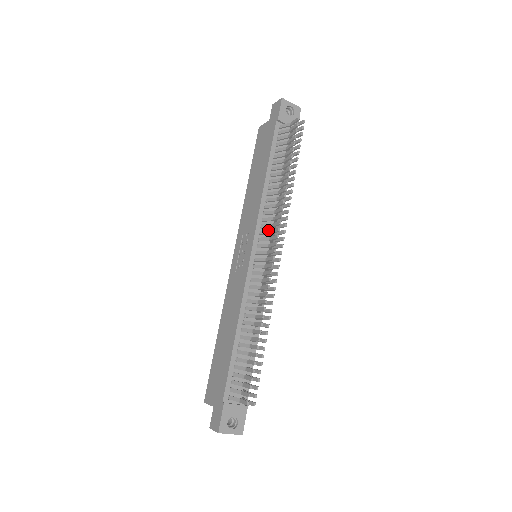
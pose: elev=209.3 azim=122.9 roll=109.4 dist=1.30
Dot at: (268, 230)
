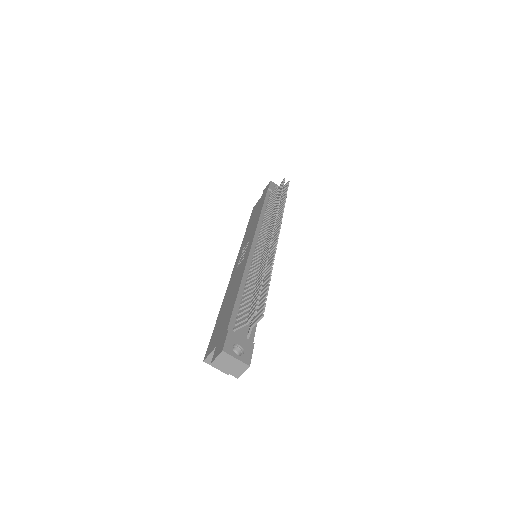
Dot at: occluded
